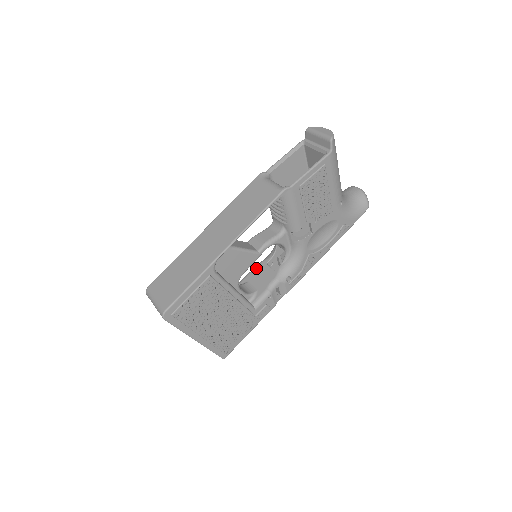
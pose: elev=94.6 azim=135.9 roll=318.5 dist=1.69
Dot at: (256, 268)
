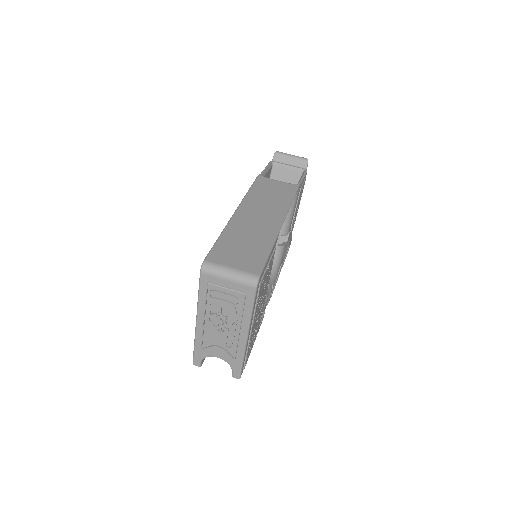
Dot at: occluded
